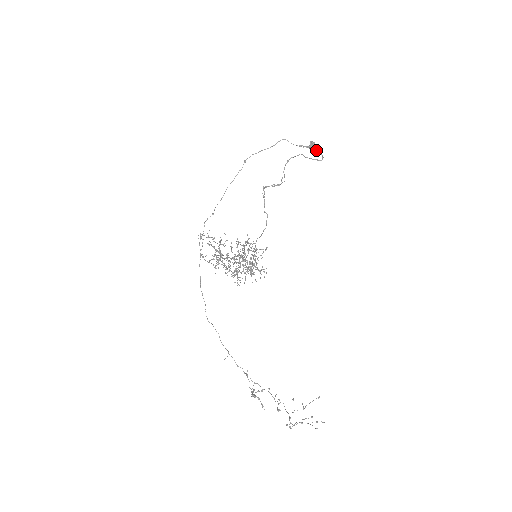
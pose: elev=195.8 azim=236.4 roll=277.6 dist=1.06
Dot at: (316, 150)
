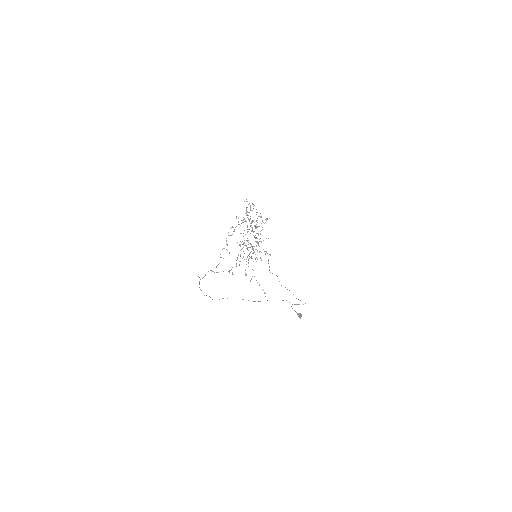
Dot at: (301, 314)
